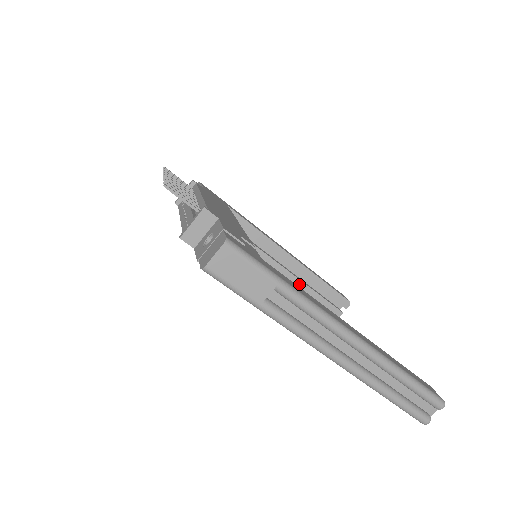
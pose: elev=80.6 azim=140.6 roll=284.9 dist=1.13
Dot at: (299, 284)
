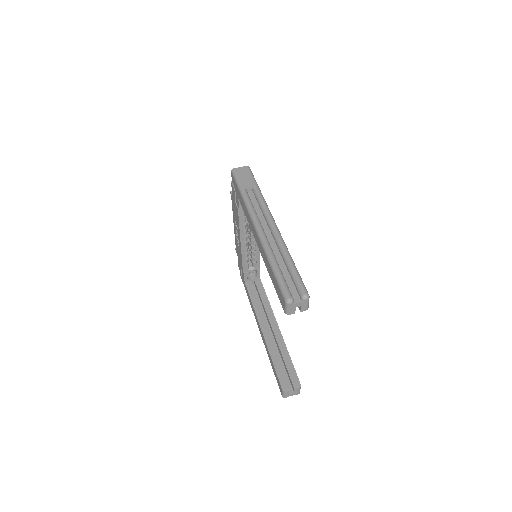
Dot at: (271, 346)
